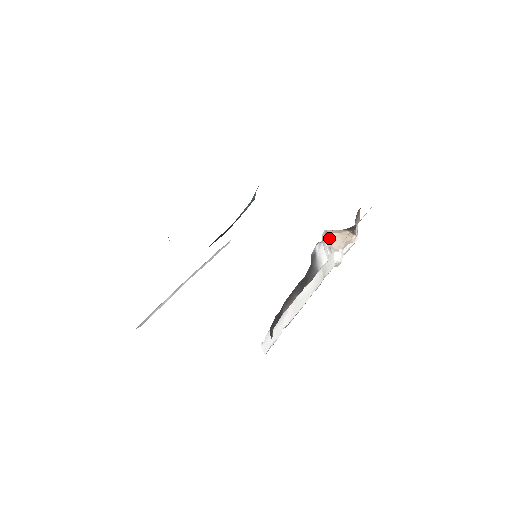
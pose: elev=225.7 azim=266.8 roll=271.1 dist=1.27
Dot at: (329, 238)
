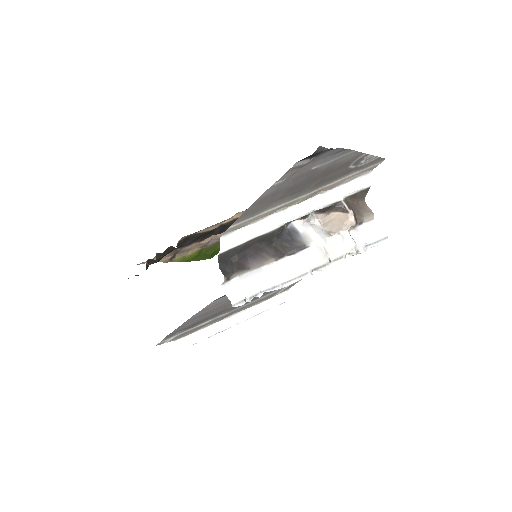
Dot at: (326, 227)
